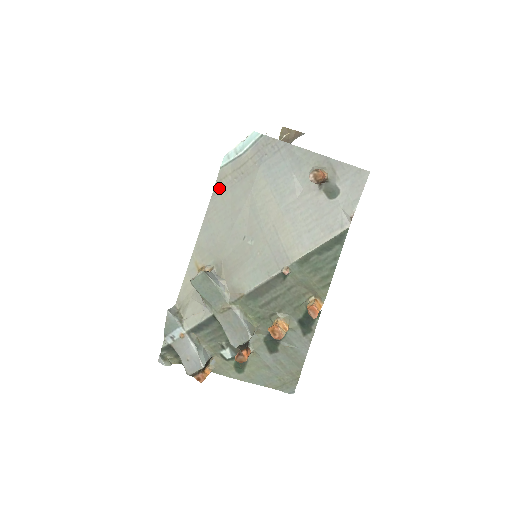
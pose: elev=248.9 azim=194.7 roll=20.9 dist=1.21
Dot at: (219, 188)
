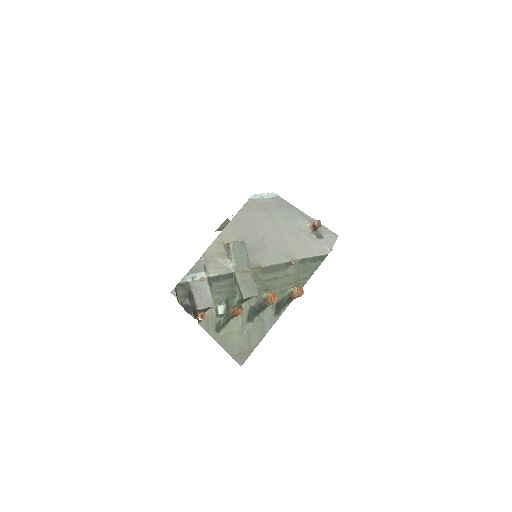
Dot at: (246, 208)
